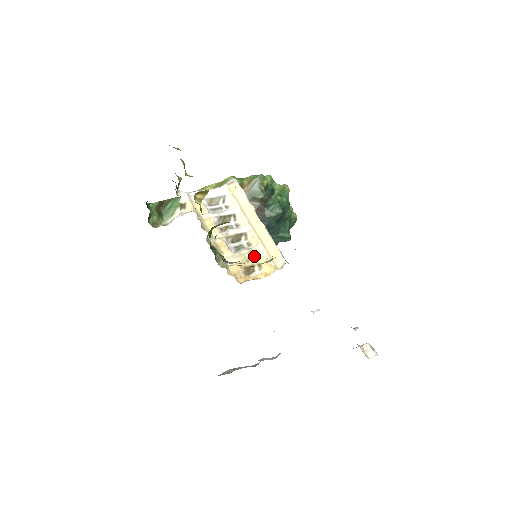
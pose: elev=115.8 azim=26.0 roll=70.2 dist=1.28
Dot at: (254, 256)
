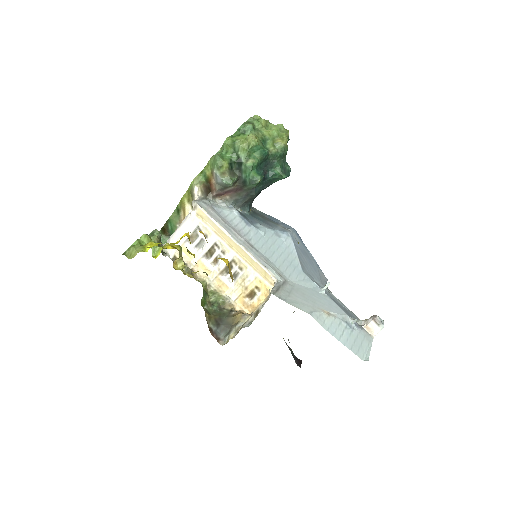
Dot at: (249, 282)
